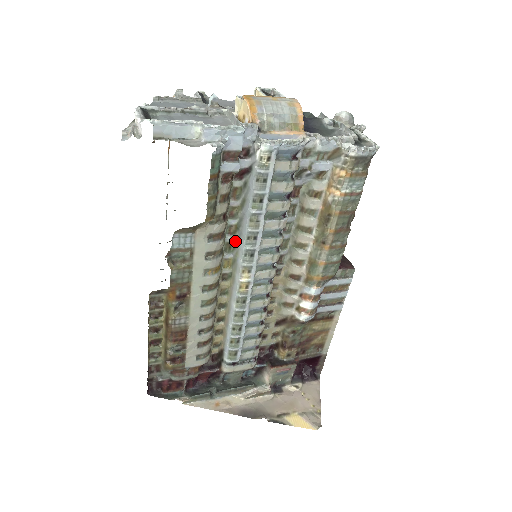
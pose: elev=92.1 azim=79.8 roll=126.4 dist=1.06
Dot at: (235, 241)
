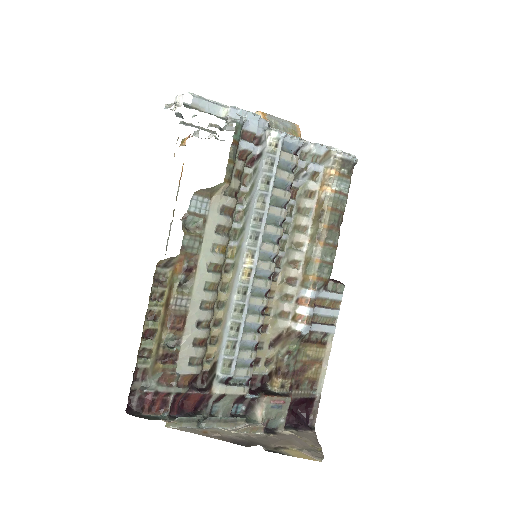
Dot at: (241, 228)
